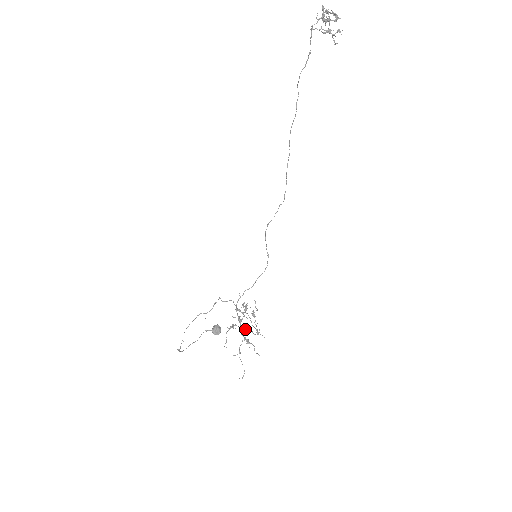
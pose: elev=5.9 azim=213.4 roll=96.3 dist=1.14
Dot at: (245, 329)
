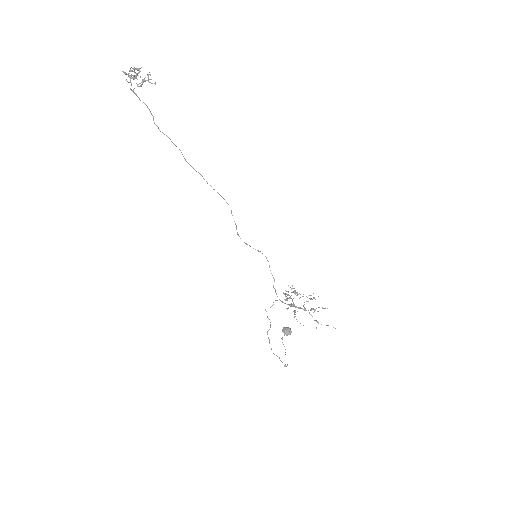
Dot at: (303, 305)
